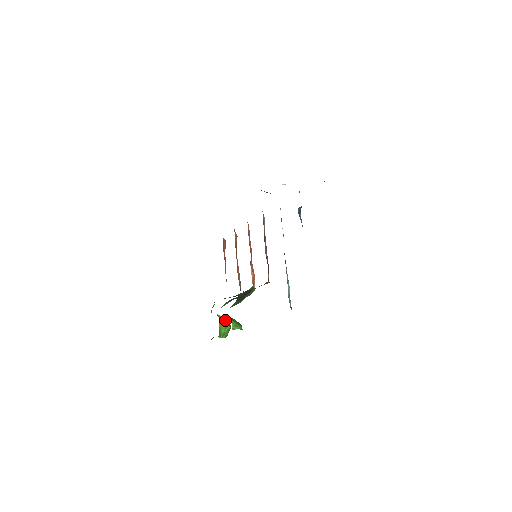
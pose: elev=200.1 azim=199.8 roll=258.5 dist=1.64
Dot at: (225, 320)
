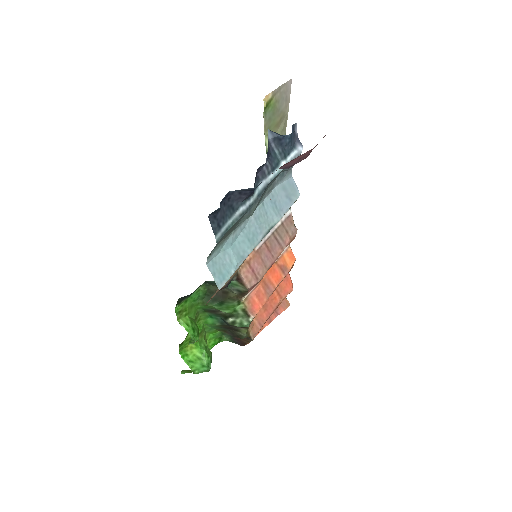
Dot at: (205, 349)
